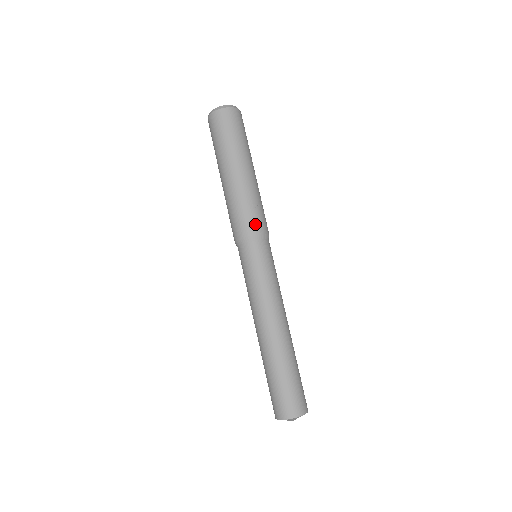
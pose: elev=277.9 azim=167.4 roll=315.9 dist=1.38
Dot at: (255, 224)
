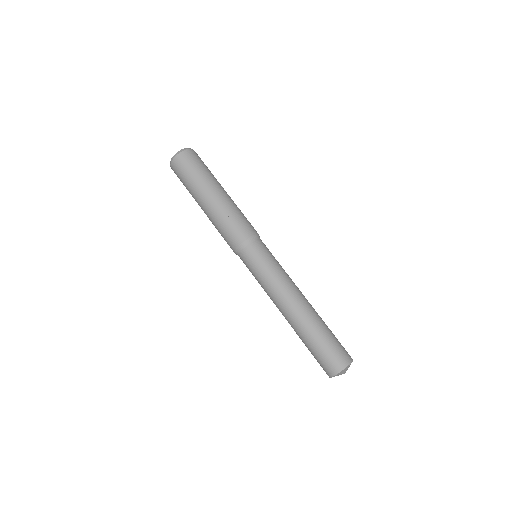
Dot at: (233, 238)
